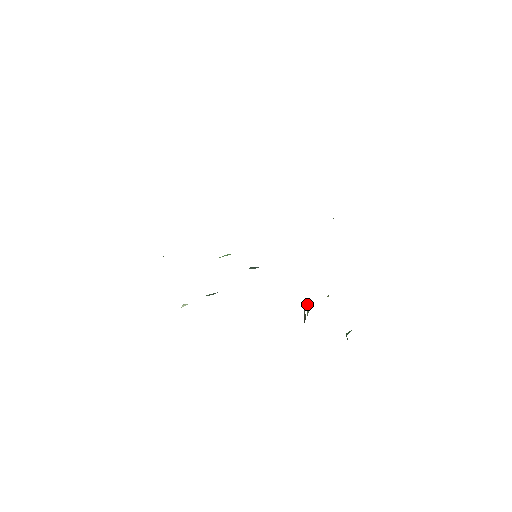
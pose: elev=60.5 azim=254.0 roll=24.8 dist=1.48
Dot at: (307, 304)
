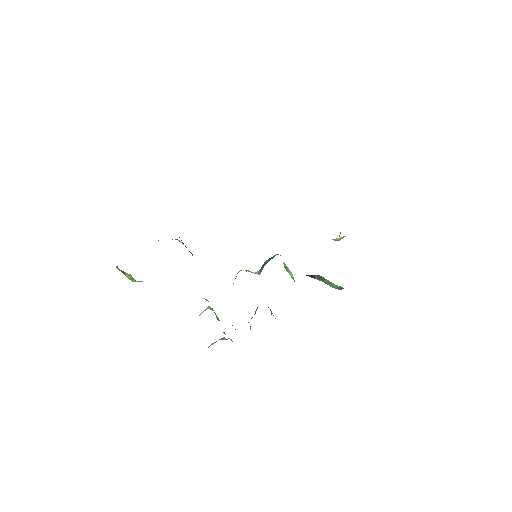
Dot at: occluded
